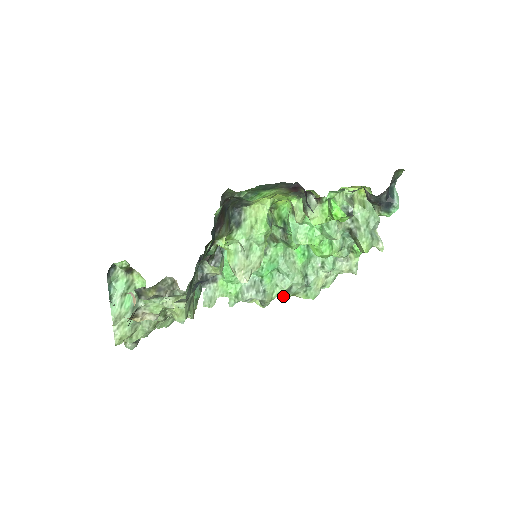
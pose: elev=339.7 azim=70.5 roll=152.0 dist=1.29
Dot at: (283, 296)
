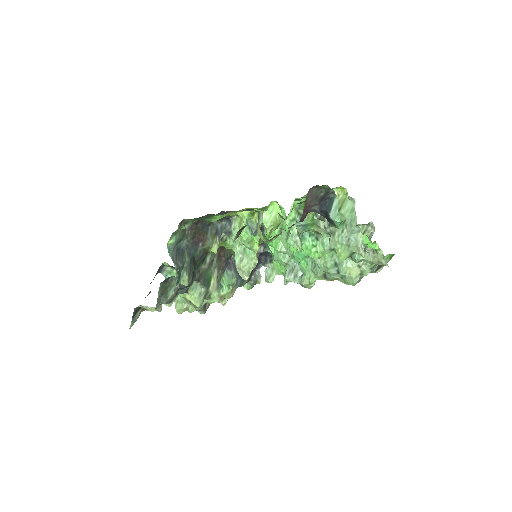
Dot at: occluded
